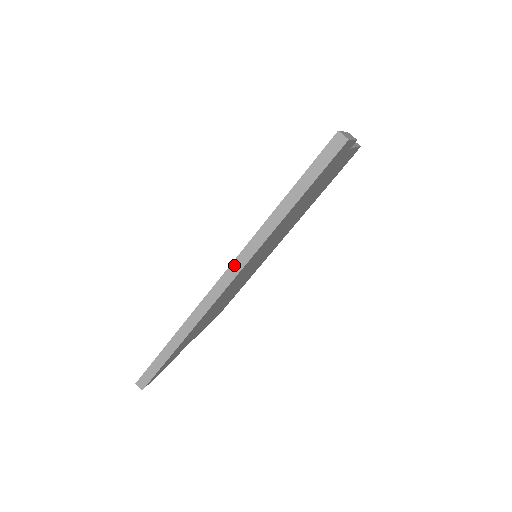
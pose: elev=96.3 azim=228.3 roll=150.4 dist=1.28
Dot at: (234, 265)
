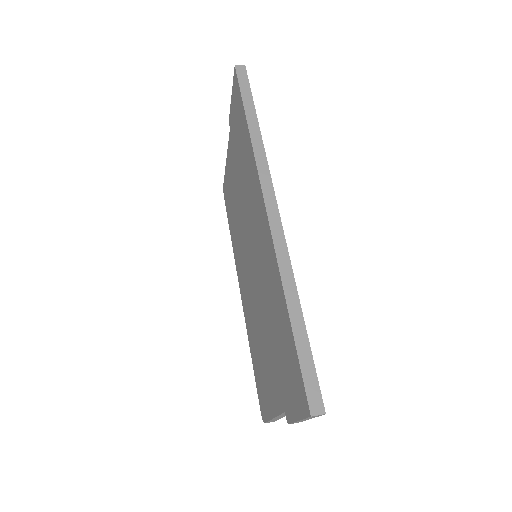
Dot at: (264, 185)
